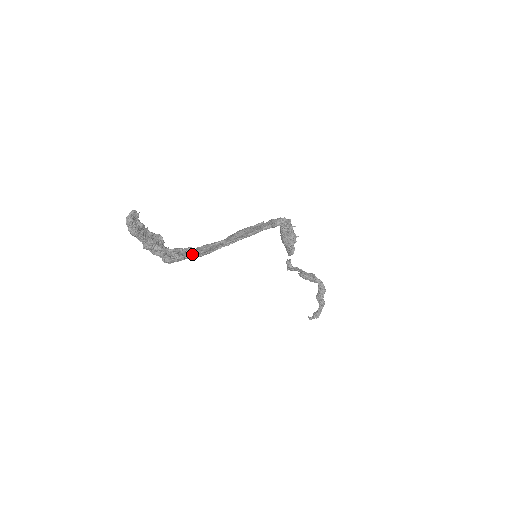
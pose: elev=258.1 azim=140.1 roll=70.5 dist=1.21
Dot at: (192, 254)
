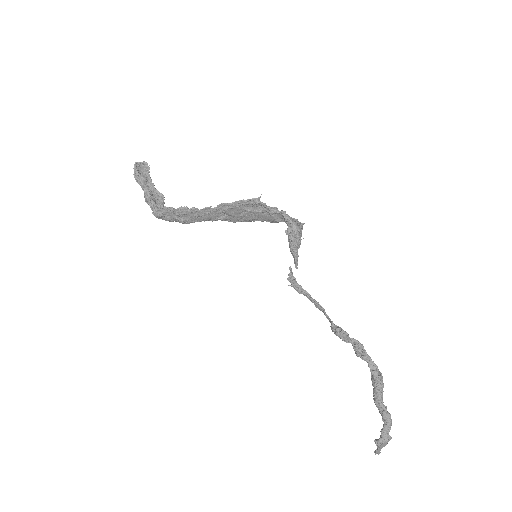
Dot at: (174, 210)
